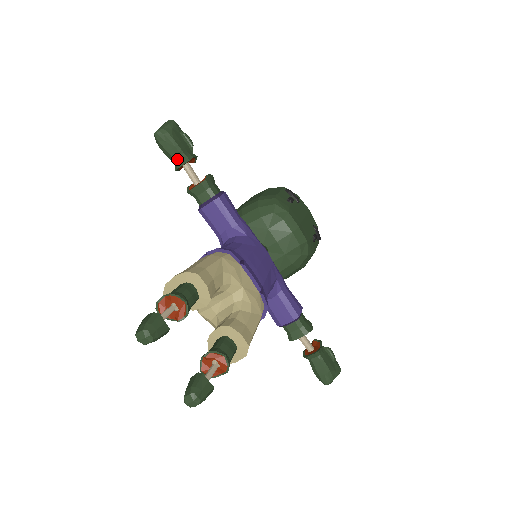
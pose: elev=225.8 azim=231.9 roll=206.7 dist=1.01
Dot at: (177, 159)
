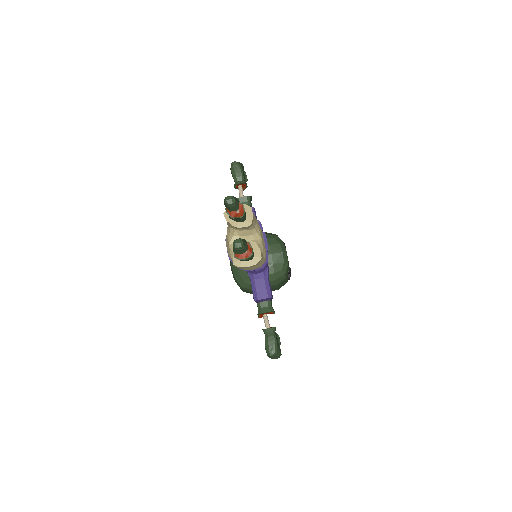
Dot at: (238, 180)
